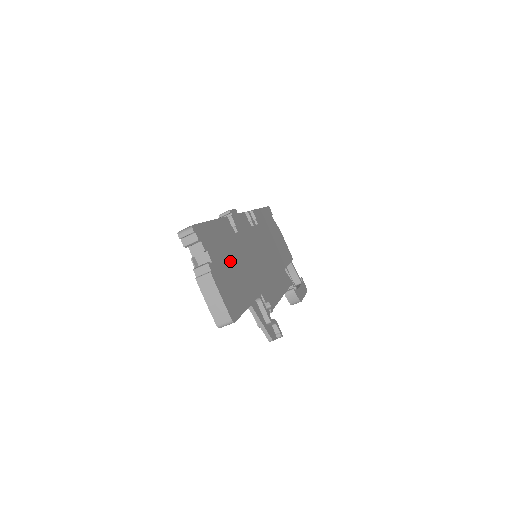
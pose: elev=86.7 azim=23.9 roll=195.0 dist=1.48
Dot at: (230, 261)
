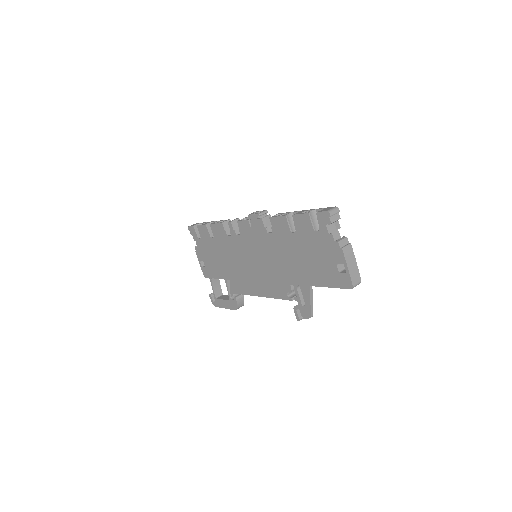
Dot at: occluded
